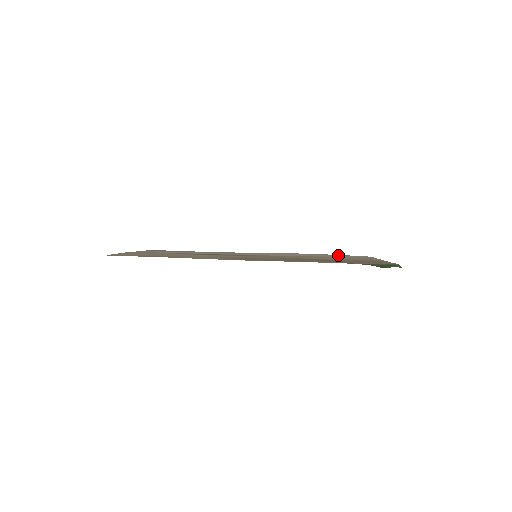
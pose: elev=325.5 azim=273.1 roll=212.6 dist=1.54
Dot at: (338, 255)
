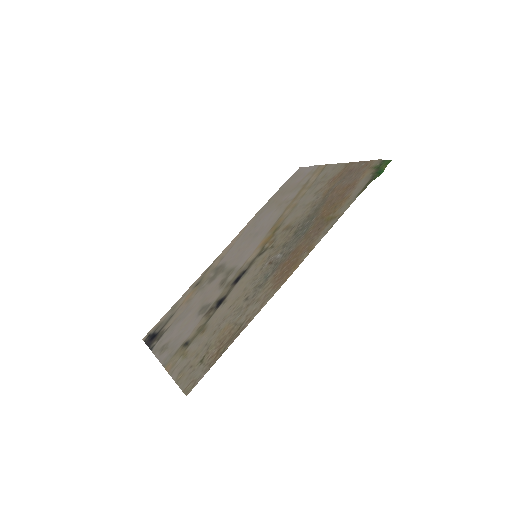
Dot at: (282, 188)
